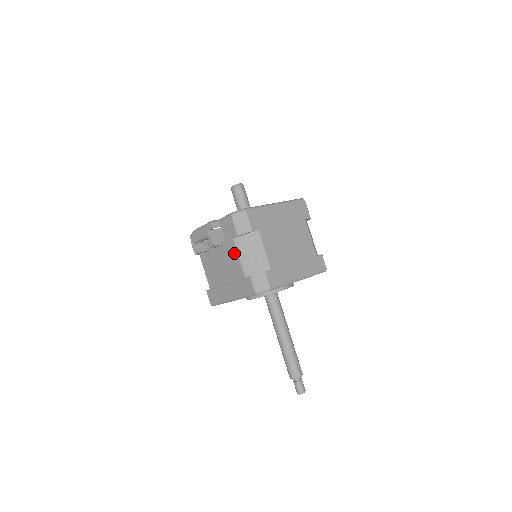
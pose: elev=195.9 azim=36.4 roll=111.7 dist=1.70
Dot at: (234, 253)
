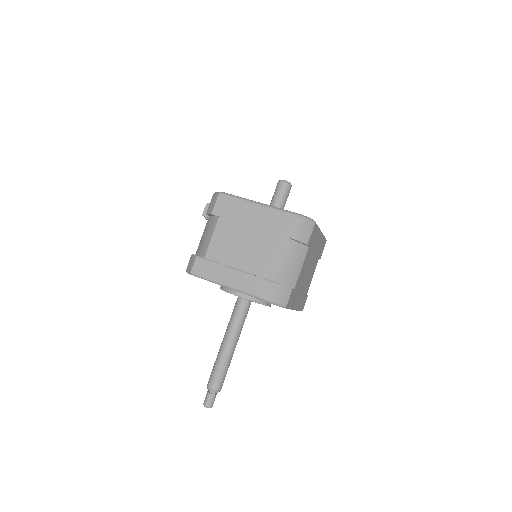
Dot at: occluded
